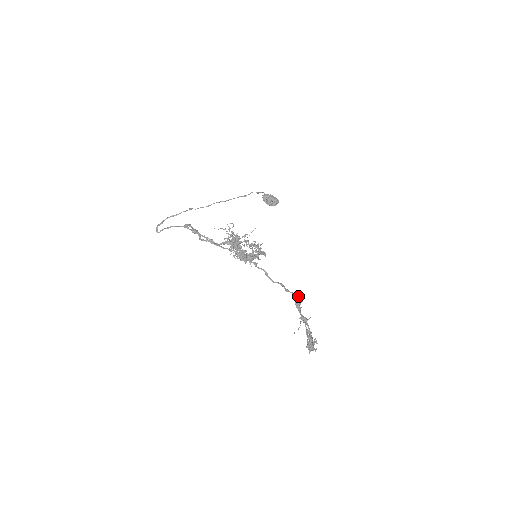
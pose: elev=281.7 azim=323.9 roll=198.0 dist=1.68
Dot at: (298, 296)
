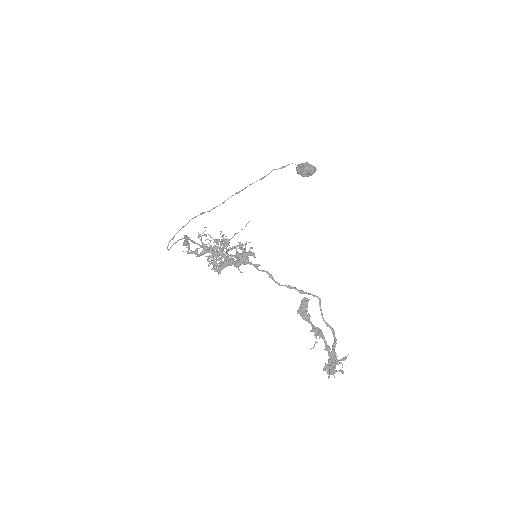
Dot at: (318, 297)
